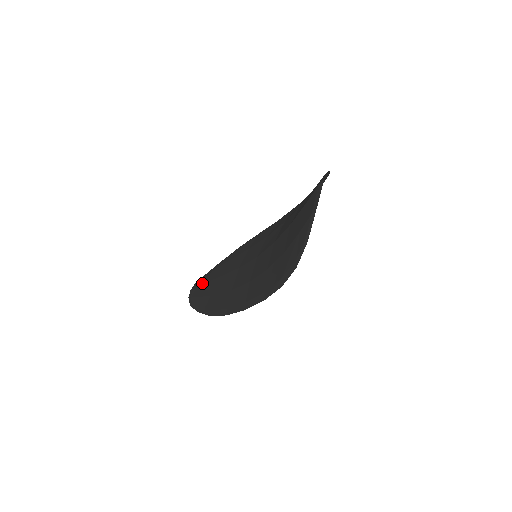
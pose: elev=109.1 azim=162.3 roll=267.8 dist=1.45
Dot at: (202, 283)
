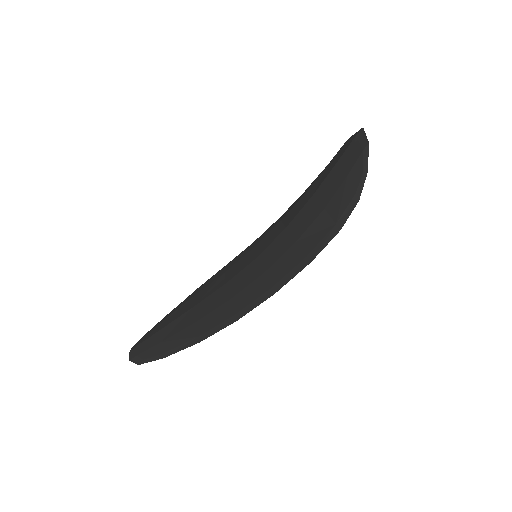
Dot at: (154, 333)
